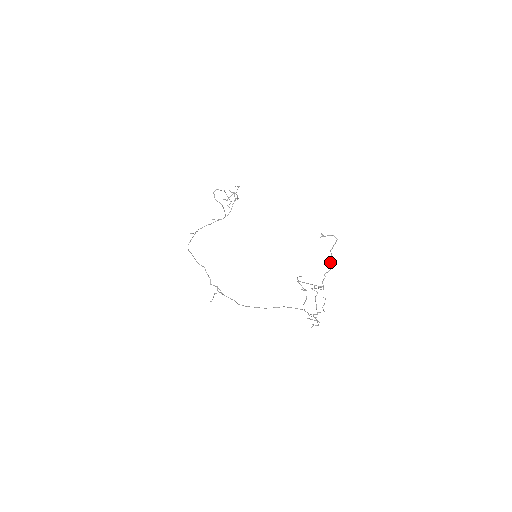
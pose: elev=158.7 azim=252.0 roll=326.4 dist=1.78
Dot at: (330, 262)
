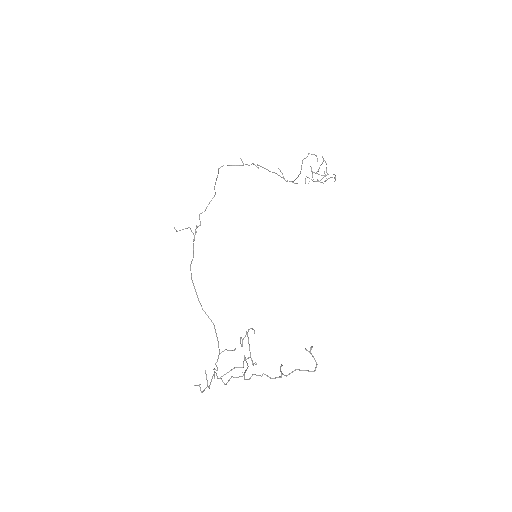
Dot at: occluded
